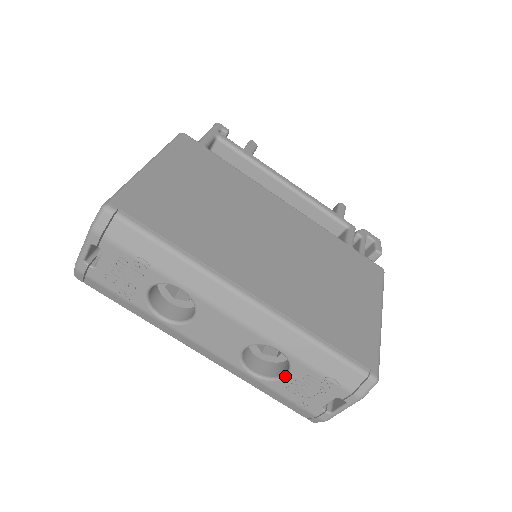
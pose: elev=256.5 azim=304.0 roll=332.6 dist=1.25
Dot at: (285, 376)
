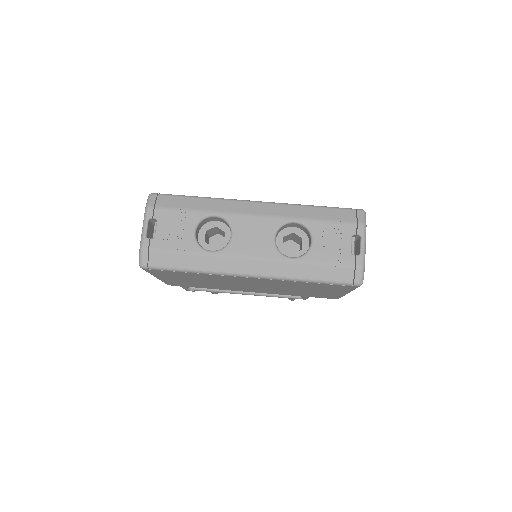
Dot at: (312, 242)
